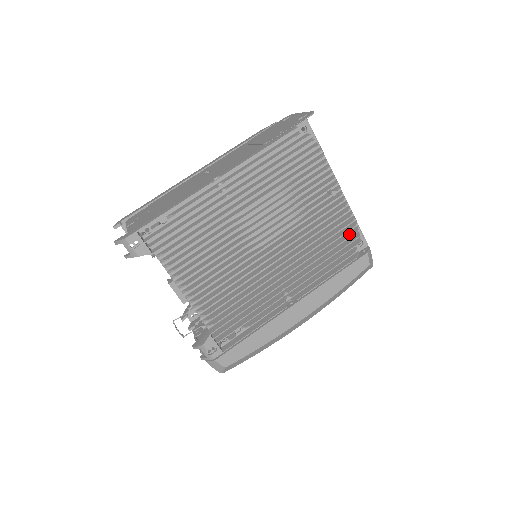
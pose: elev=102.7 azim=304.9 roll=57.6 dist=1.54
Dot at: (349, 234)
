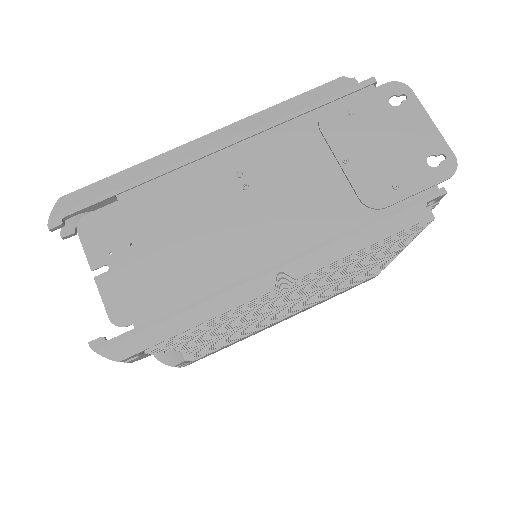
Dot at: occluded
